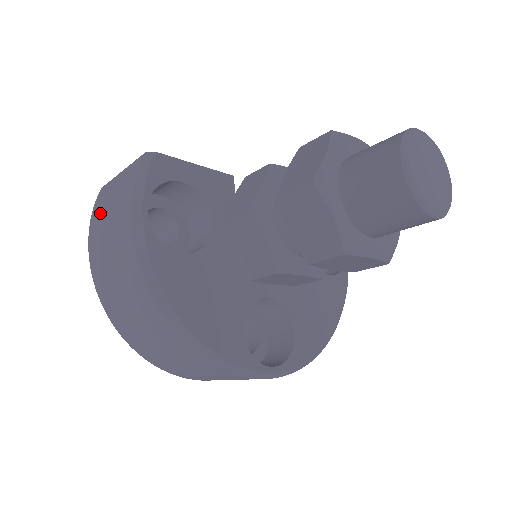
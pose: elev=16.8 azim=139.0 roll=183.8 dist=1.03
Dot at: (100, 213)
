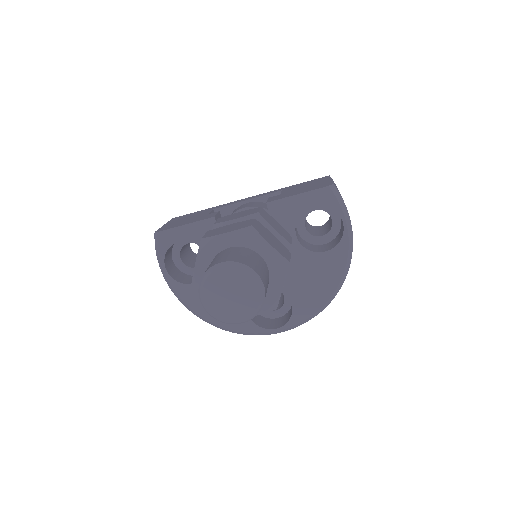
Dot at: occluded
